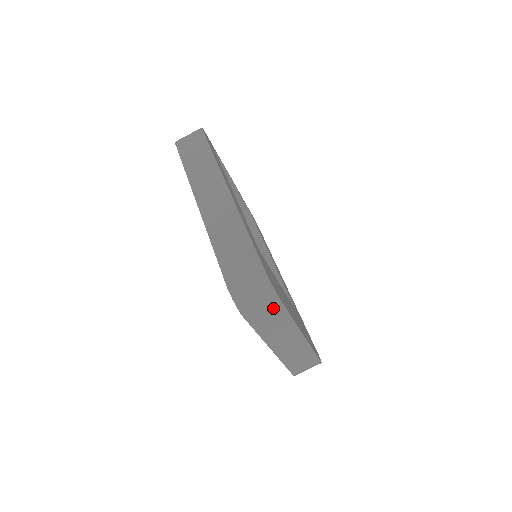
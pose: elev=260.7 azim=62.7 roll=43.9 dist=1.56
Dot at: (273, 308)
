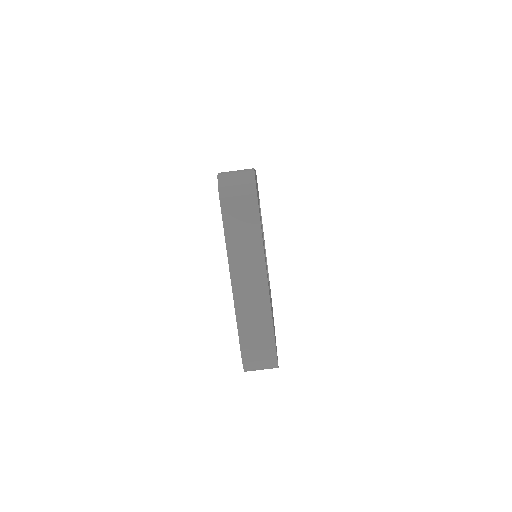
Dot at: (248, 202)
